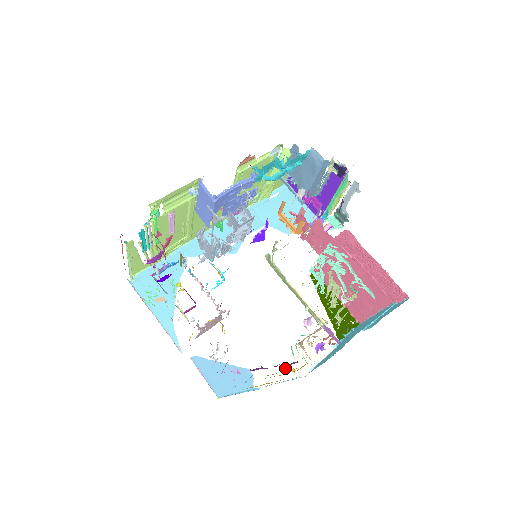
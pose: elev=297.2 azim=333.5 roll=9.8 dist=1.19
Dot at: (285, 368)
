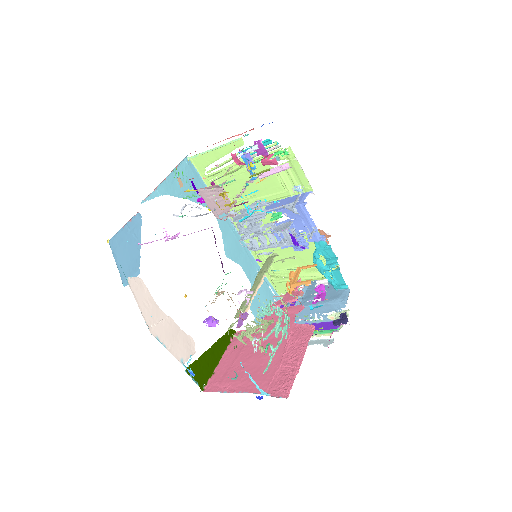
Dot at: (153, 310)
